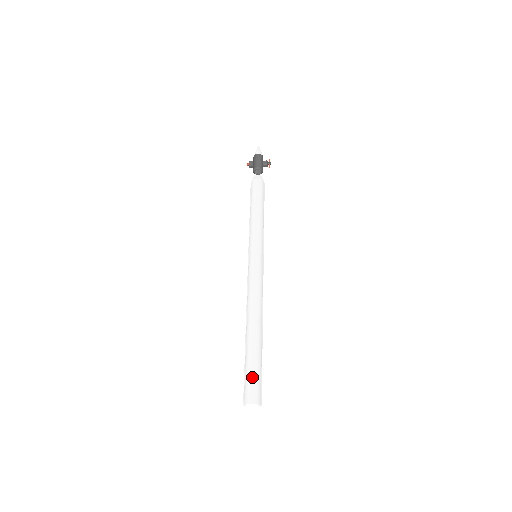
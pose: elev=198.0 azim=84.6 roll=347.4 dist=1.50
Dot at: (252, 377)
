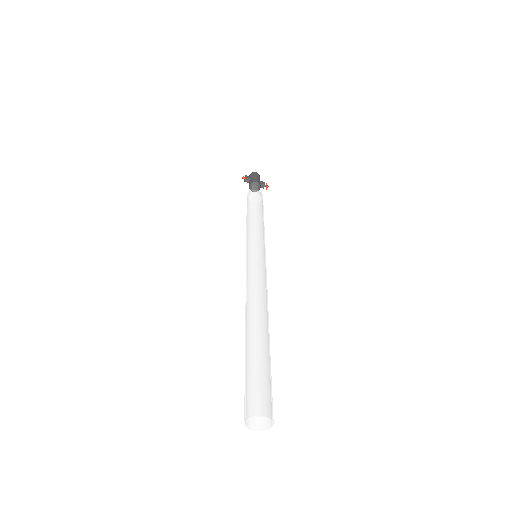
Dot at: (264, 381)
